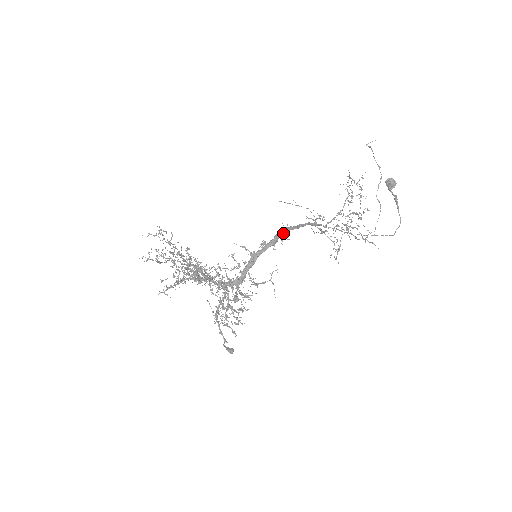
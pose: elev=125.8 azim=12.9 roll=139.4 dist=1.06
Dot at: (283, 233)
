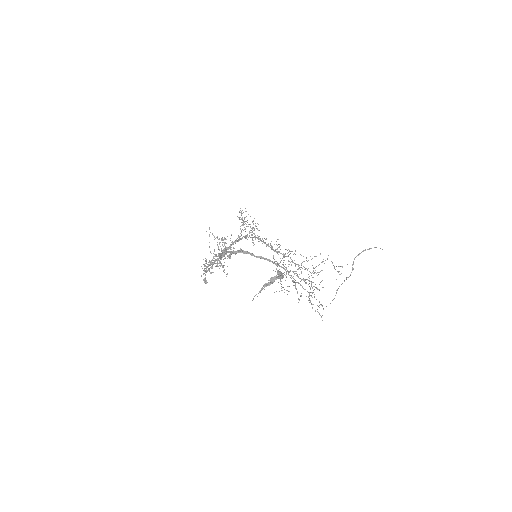
Dot at: (244, 253)
